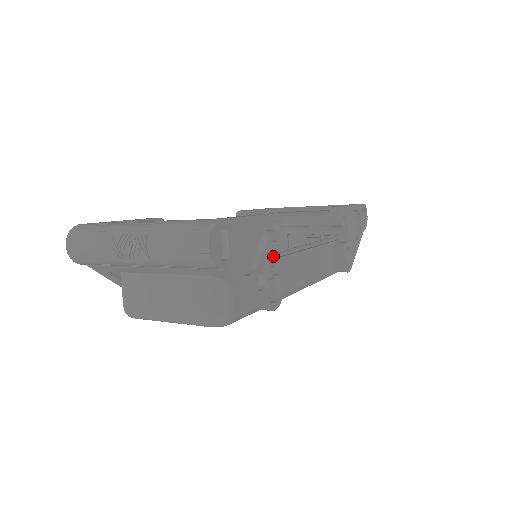
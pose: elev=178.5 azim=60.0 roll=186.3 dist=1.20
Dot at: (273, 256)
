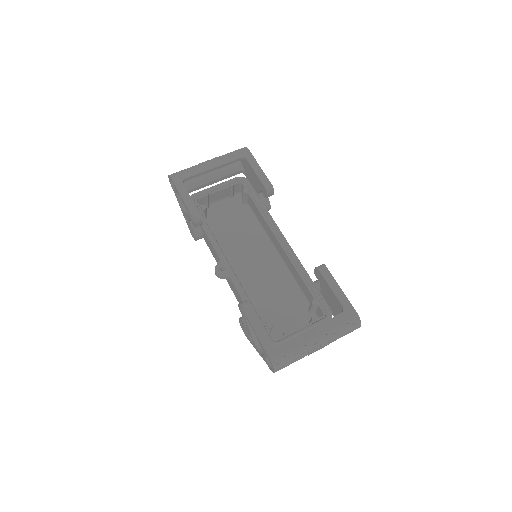
Dot at: (303, 270)
